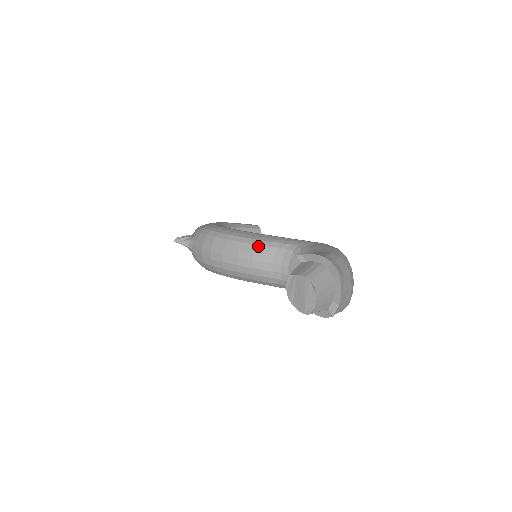
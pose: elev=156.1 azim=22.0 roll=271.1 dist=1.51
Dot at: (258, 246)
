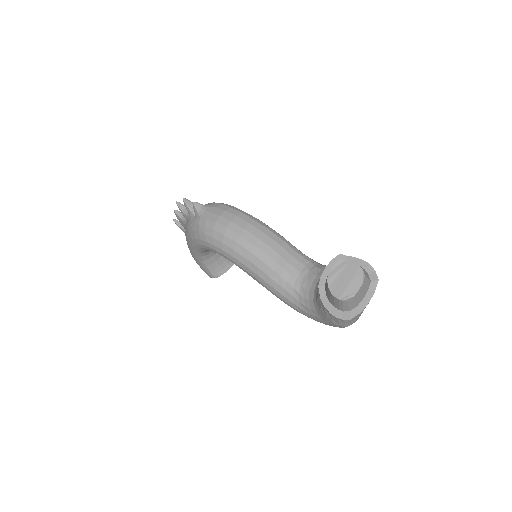
Dot at: (282, 240)
